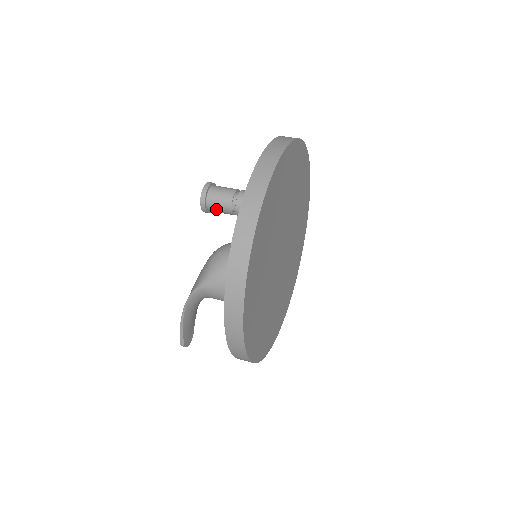
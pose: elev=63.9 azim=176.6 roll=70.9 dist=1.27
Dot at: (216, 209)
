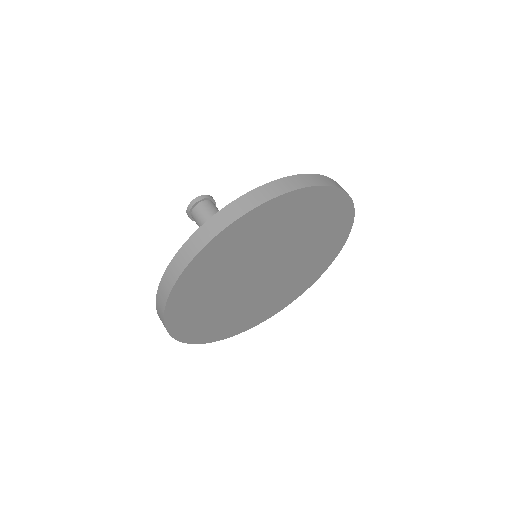
Dot at: occluded
